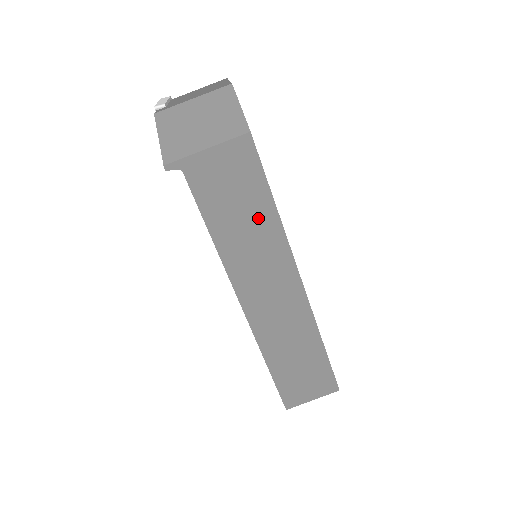
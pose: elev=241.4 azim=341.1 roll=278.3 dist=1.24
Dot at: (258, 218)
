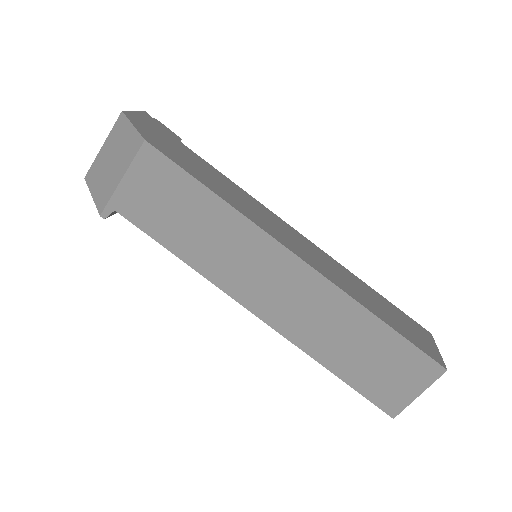
Dot at: (207, 216)
